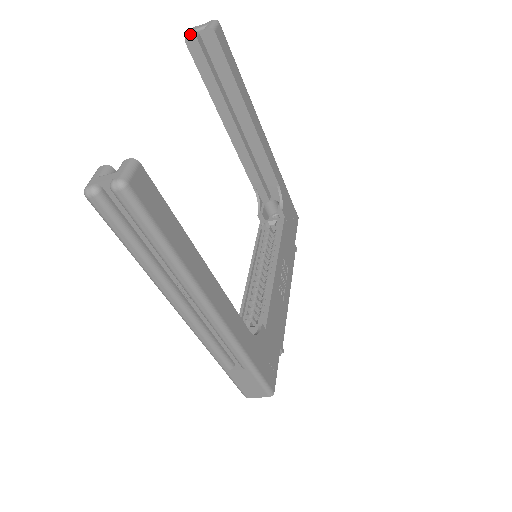
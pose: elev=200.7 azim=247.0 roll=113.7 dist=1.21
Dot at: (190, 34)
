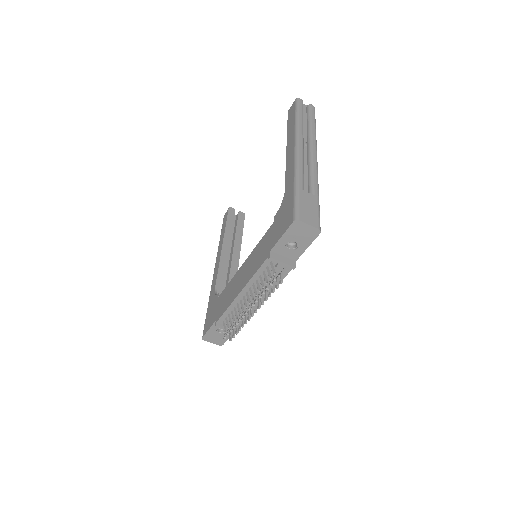
Dot at: (233, 208)
